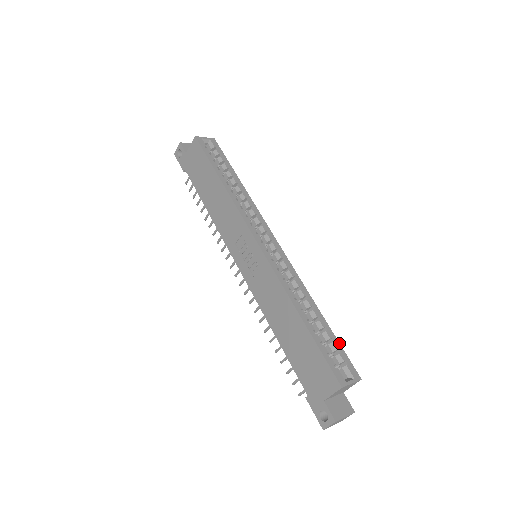
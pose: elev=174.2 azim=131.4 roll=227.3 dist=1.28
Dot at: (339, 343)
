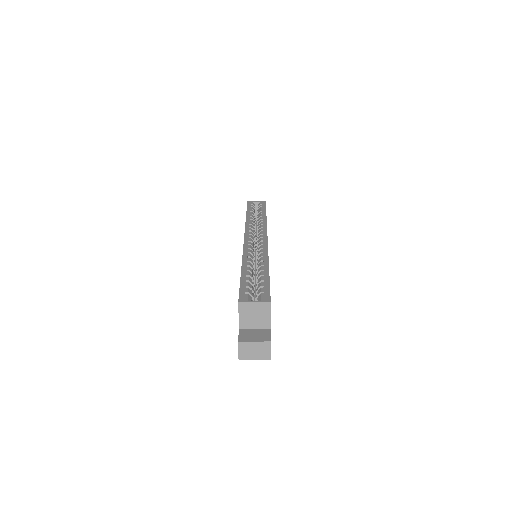
Dot at: (269, 283)
